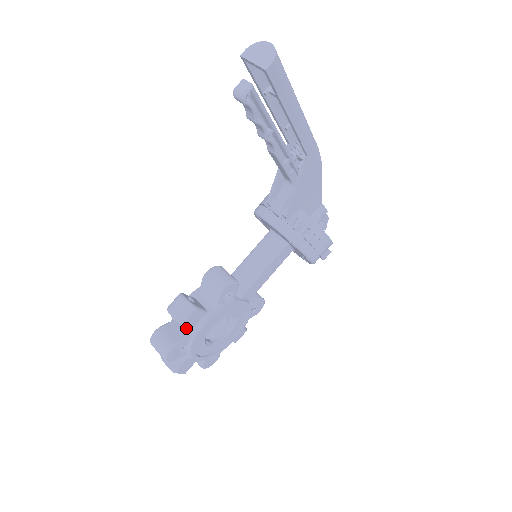
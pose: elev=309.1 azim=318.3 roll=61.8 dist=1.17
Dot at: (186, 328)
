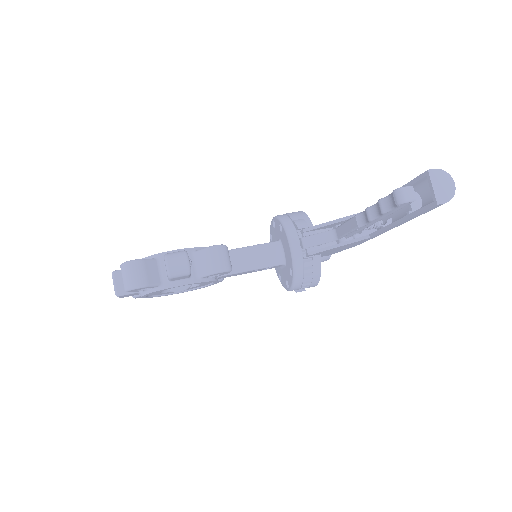
Dot at: (161, 275)
